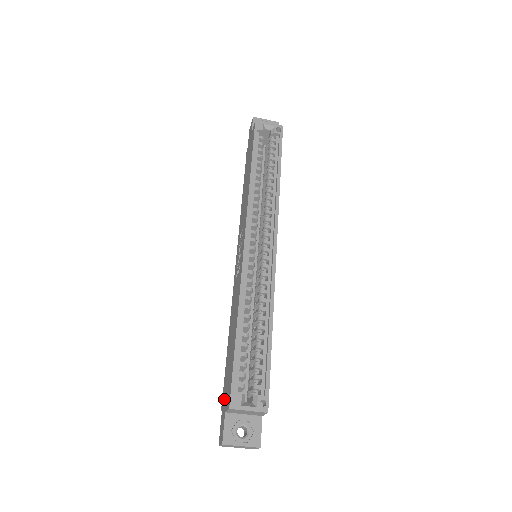
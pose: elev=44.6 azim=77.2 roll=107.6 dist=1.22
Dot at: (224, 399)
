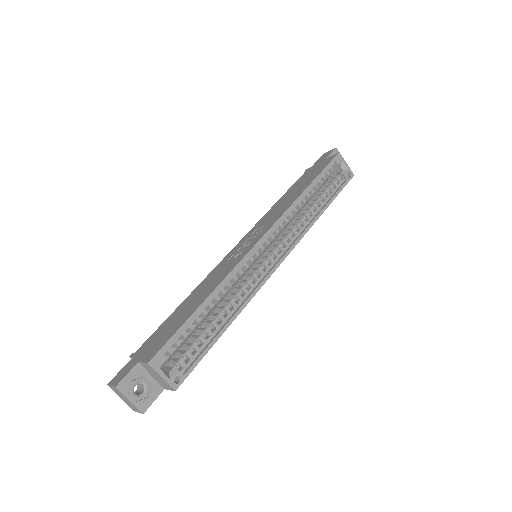
Dot at: (143, 350)
